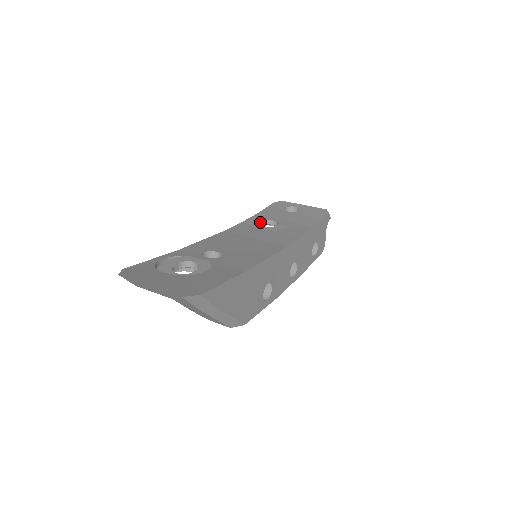
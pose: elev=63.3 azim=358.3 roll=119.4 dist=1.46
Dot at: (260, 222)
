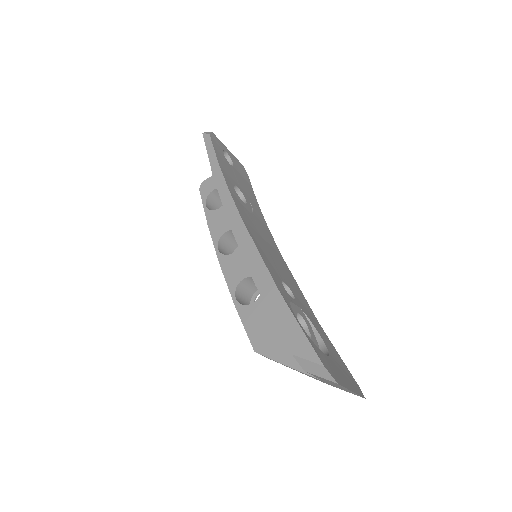
Dot at: (234, 189)
